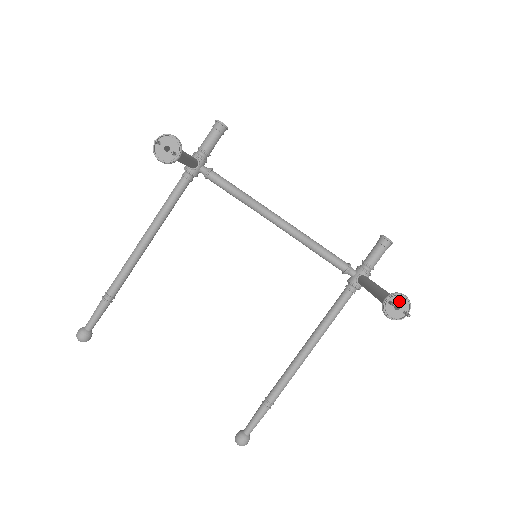
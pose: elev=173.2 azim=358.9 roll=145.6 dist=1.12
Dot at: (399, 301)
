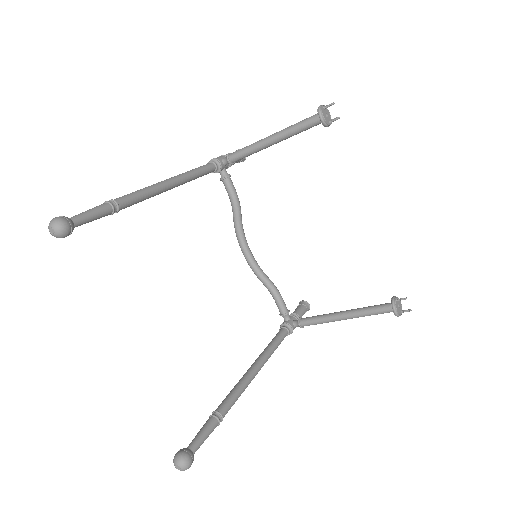
Dot at: (399, 303)
